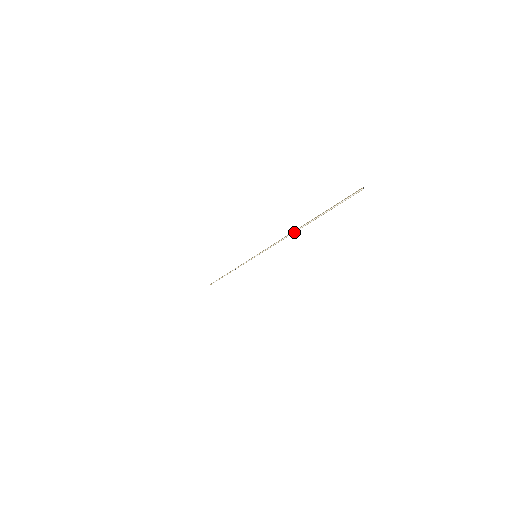
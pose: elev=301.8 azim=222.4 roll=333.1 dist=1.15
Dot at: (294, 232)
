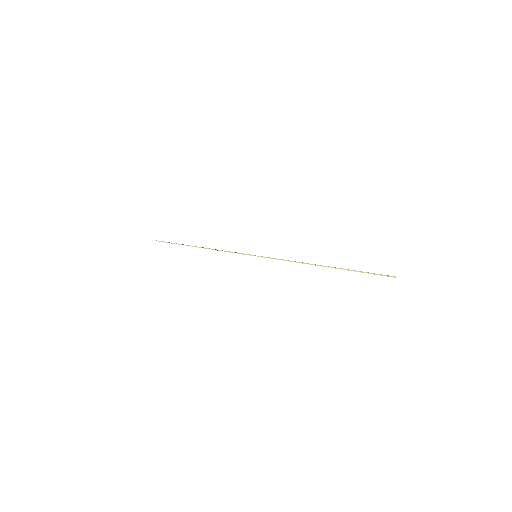
Dot at: occluded
